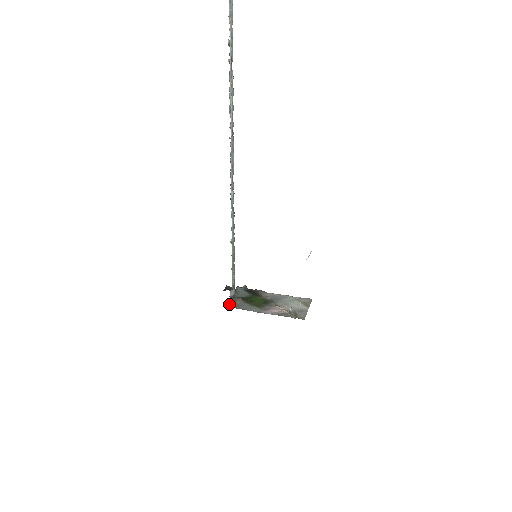
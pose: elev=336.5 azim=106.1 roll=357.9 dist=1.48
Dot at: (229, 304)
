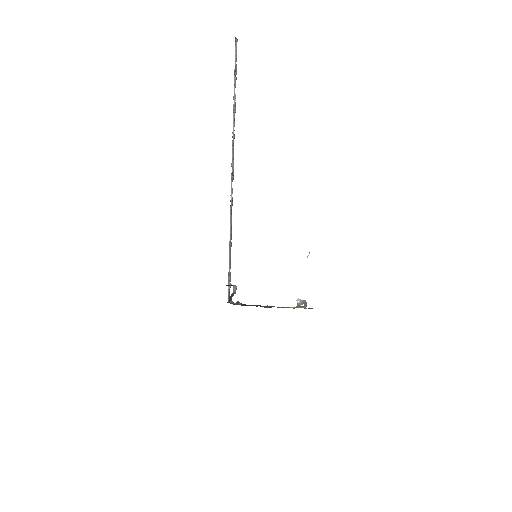
Dot at: (230, 303)
